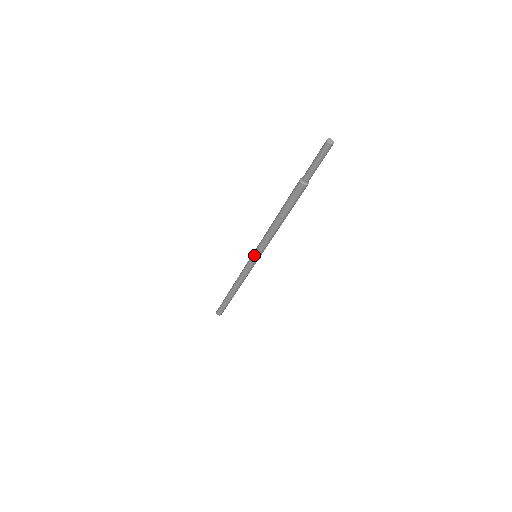
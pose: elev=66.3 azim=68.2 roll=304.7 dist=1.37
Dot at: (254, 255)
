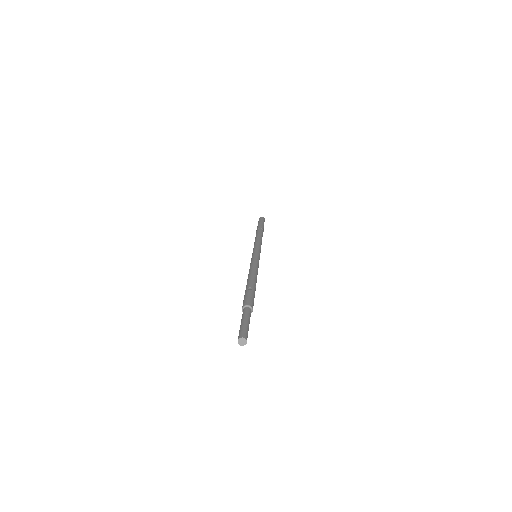
Dot at: occluded
